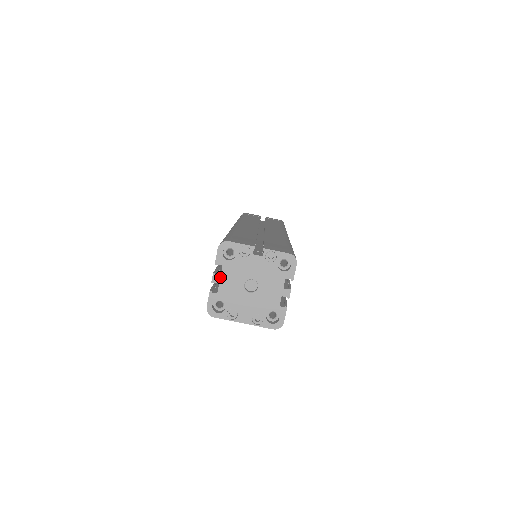
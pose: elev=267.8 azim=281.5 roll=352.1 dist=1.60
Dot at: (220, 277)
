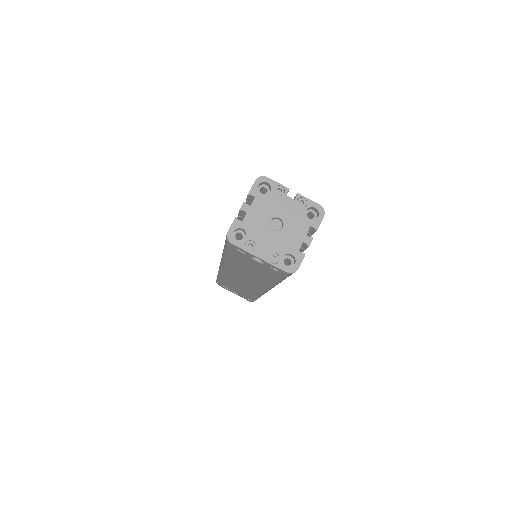
Dot at: (249, 207)
